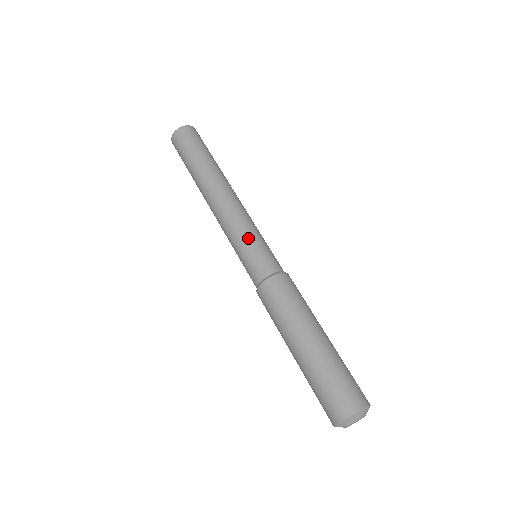
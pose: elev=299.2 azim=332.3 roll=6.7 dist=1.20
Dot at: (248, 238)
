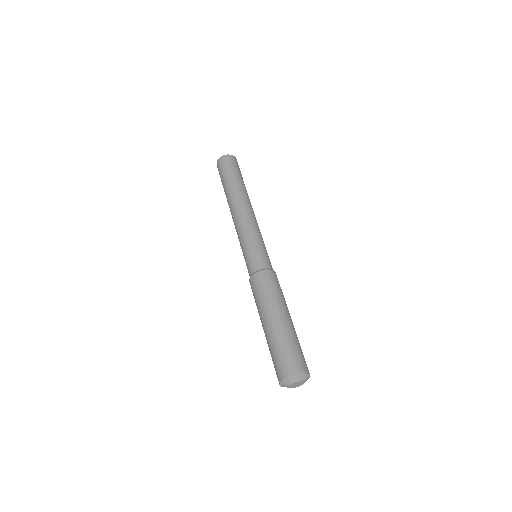
Dot at: (261, 241)
